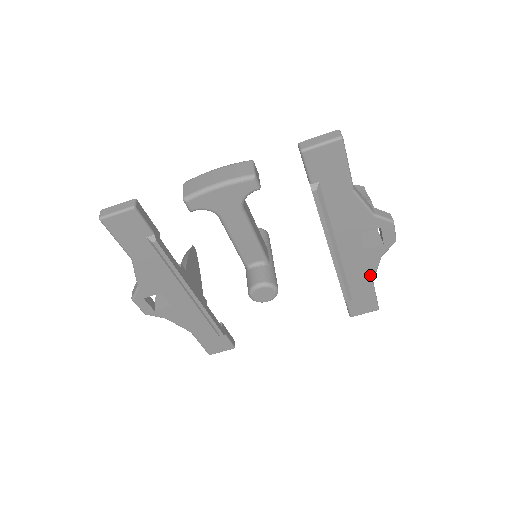
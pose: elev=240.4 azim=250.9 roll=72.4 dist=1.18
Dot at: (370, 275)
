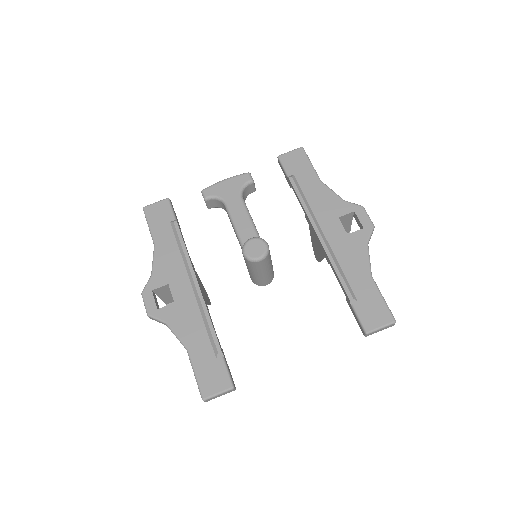
Dot at: (365, 266)
